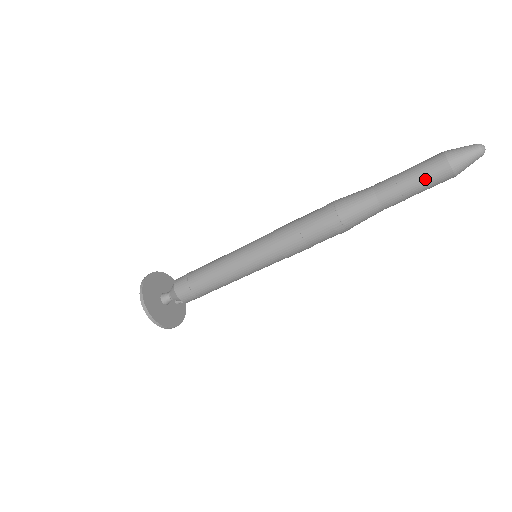
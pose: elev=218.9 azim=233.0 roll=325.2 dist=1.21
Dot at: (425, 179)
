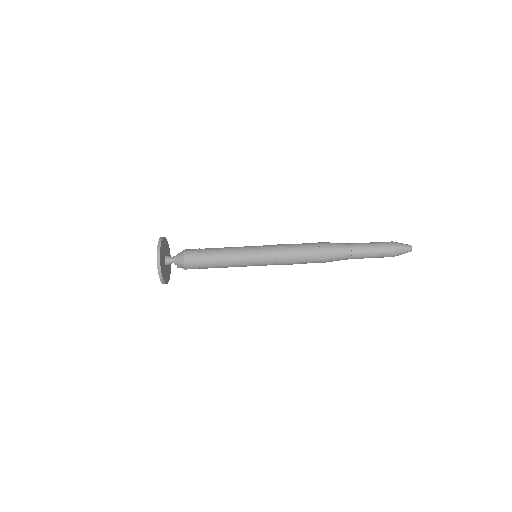
Dot at: (380, 256)
